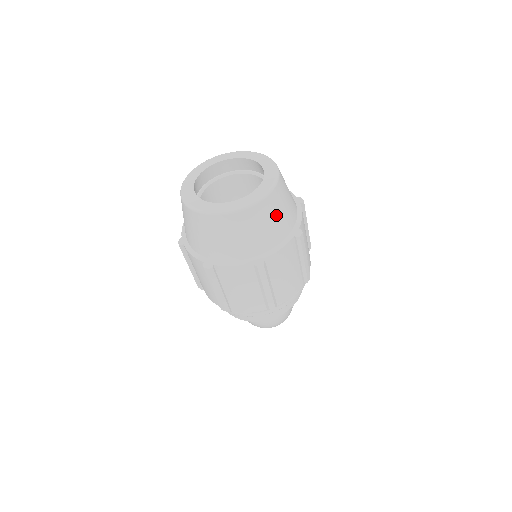
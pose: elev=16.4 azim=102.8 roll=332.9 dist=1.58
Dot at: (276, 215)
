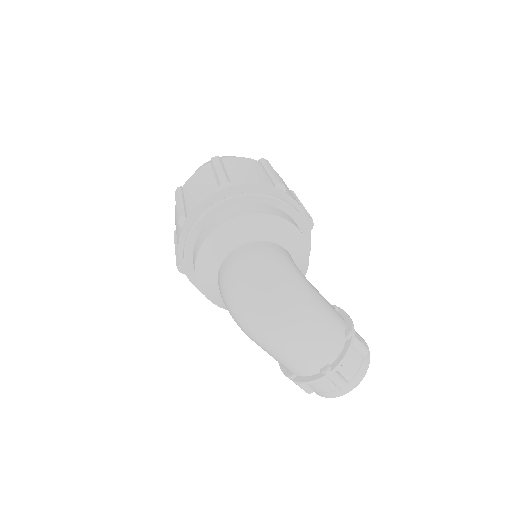
Dot at: occluded
